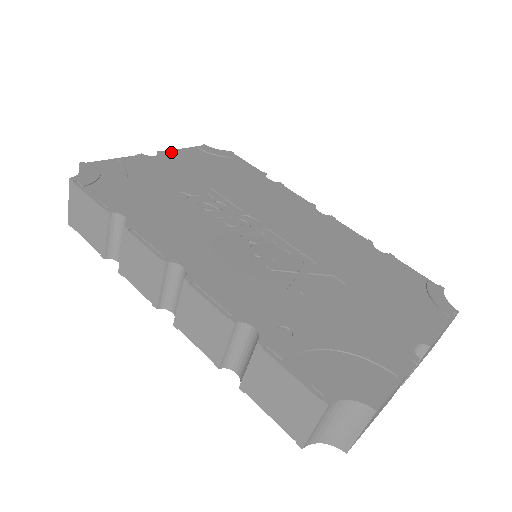
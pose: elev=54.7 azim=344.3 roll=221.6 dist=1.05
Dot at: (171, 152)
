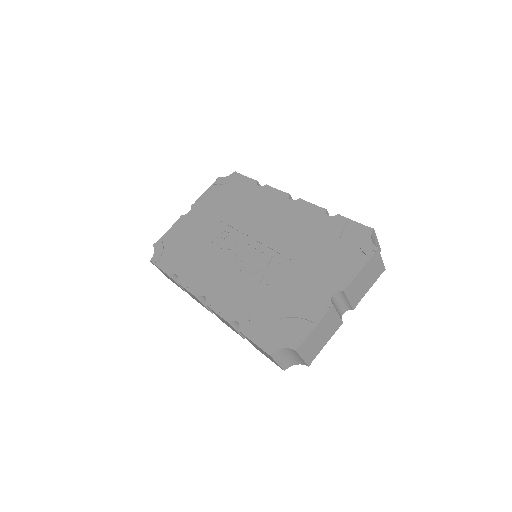
Dot at: (198, 201)
